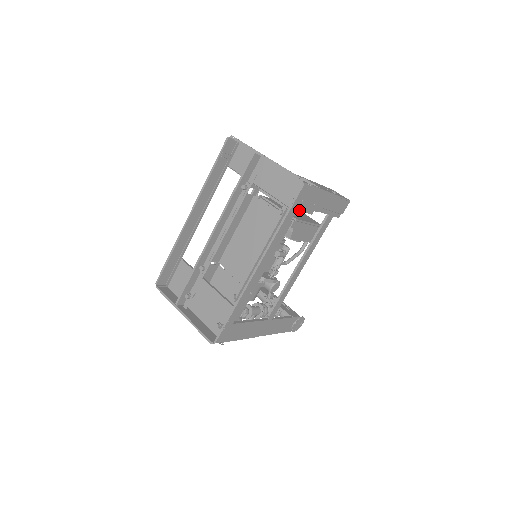
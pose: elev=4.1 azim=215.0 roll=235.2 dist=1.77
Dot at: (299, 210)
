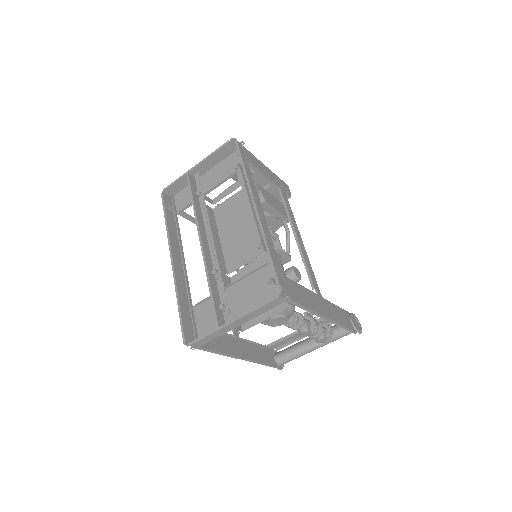
Dot at: (251, 172)
